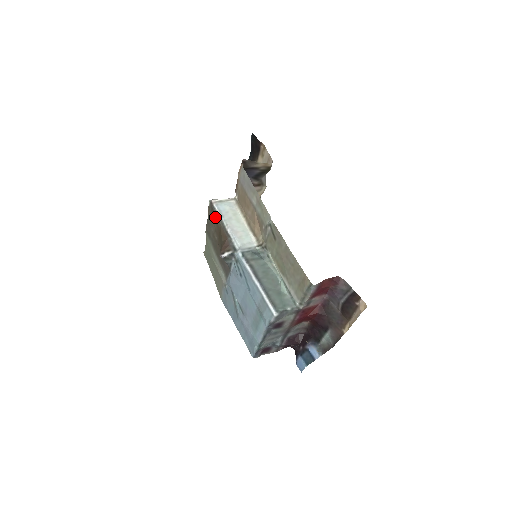
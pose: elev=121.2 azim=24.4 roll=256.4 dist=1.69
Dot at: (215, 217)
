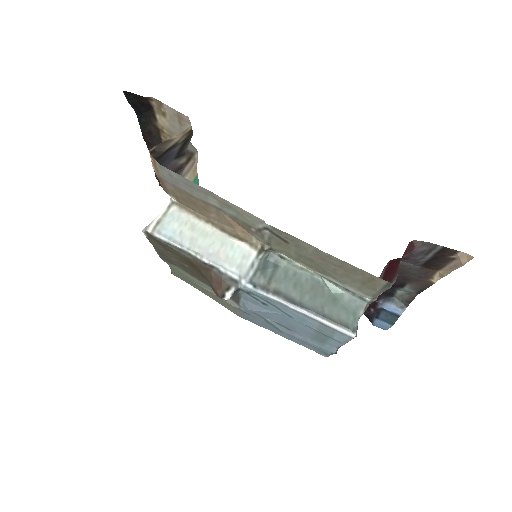
Dot at: (169, 249)
